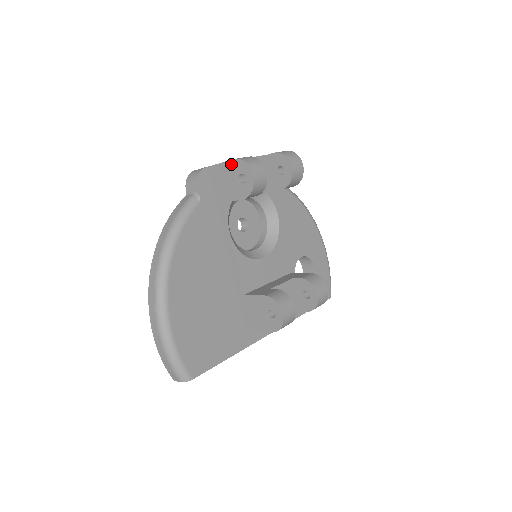
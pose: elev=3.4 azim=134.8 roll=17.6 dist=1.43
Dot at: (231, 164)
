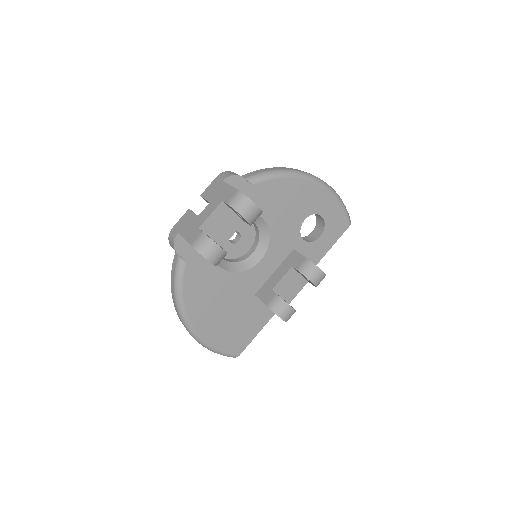
Dot at: occluded
